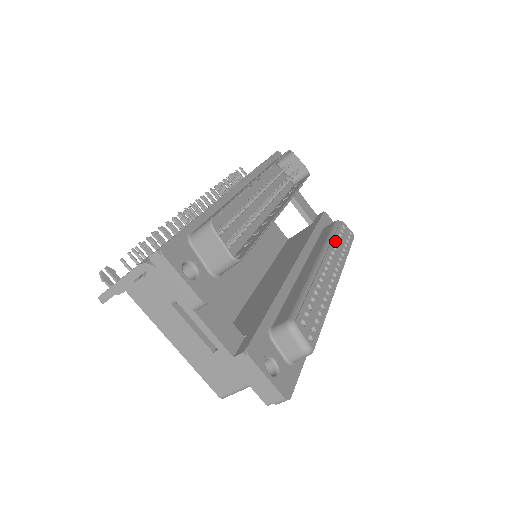
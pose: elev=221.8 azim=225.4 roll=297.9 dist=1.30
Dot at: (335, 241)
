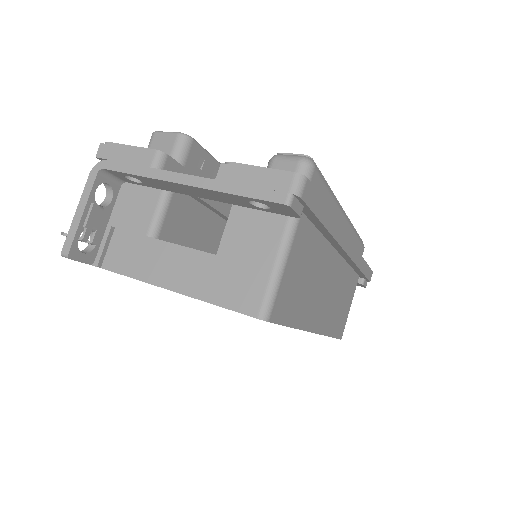
Dot at: occluded
